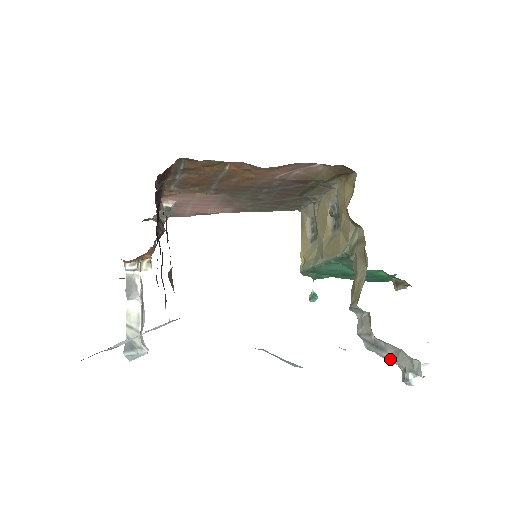
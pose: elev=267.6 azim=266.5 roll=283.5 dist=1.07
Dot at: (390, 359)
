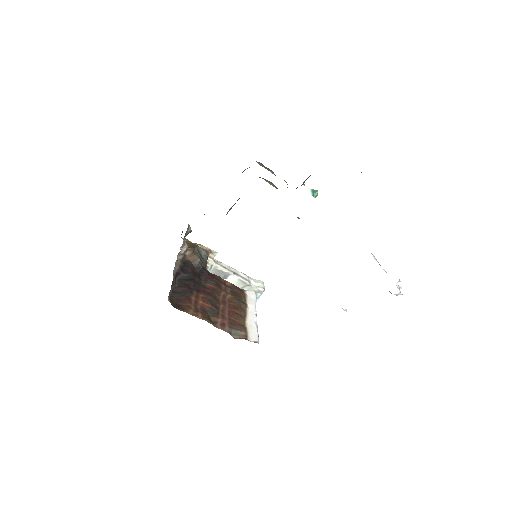
Dot at: occluded
